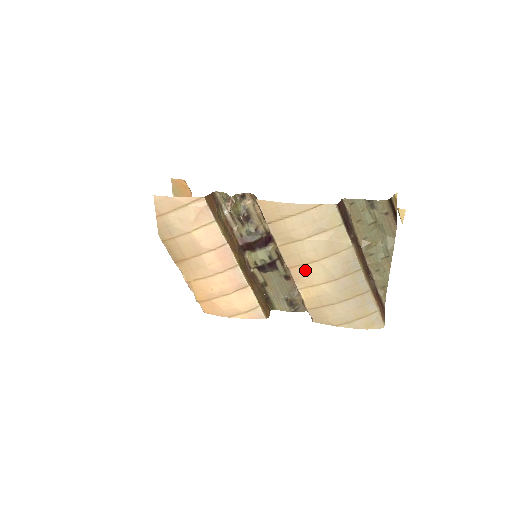
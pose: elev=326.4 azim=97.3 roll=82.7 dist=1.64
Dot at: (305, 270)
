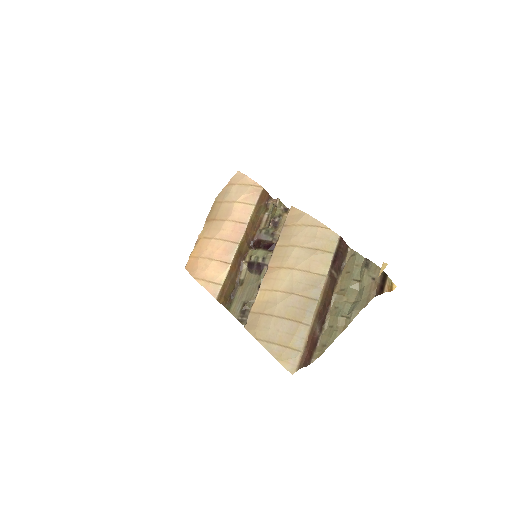
Dot at: (277, 273)
